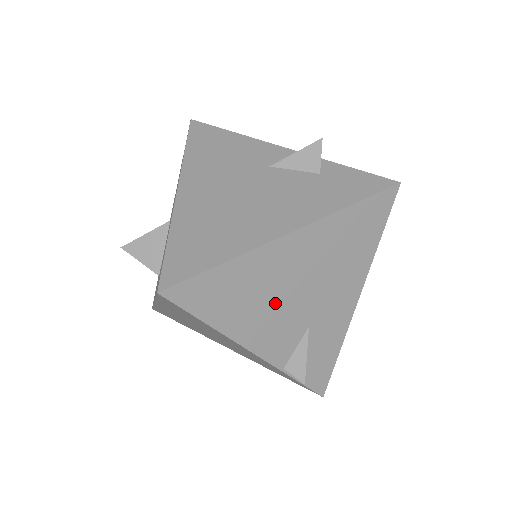
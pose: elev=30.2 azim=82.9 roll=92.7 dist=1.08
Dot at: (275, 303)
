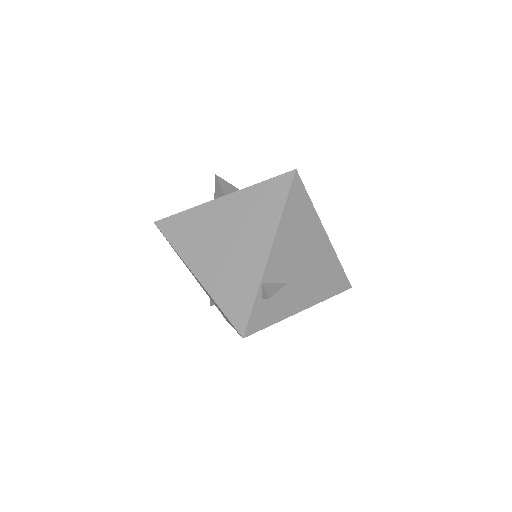
Dot at: (297, 248)
